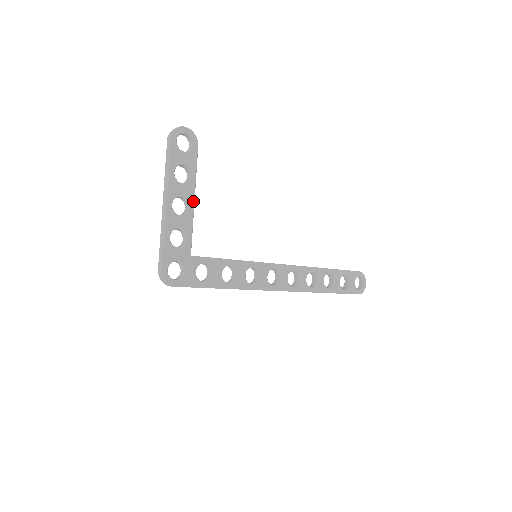
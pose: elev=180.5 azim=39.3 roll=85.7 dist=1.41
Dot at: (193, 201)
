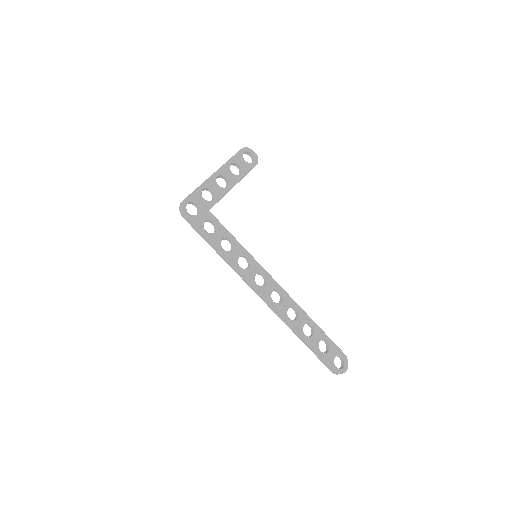
Dot at: (233, 186)
